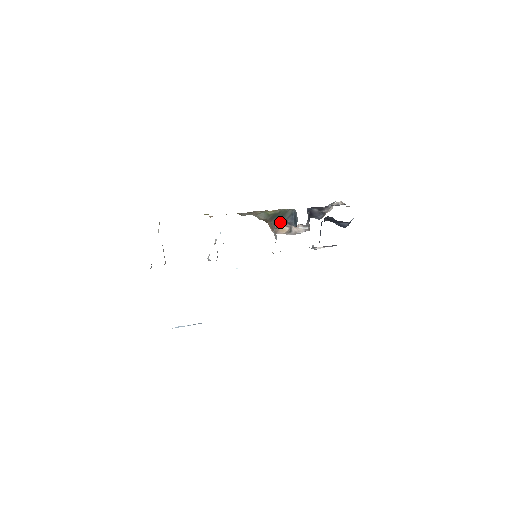
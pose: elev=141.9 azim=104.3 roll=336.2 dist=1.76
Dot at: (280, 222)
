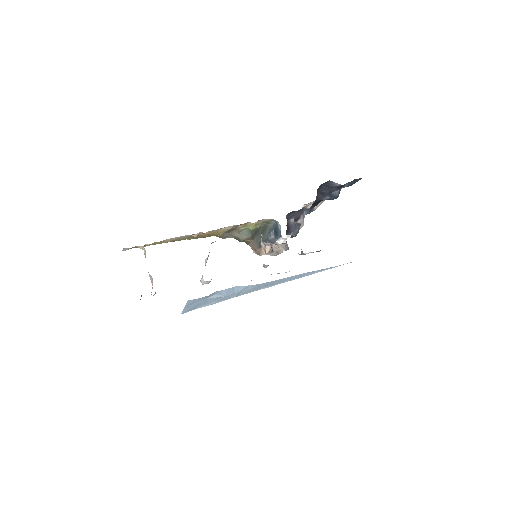
Dot at: (262, 240)
